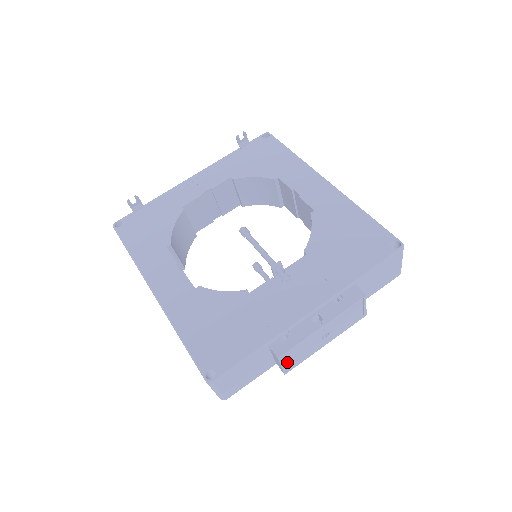
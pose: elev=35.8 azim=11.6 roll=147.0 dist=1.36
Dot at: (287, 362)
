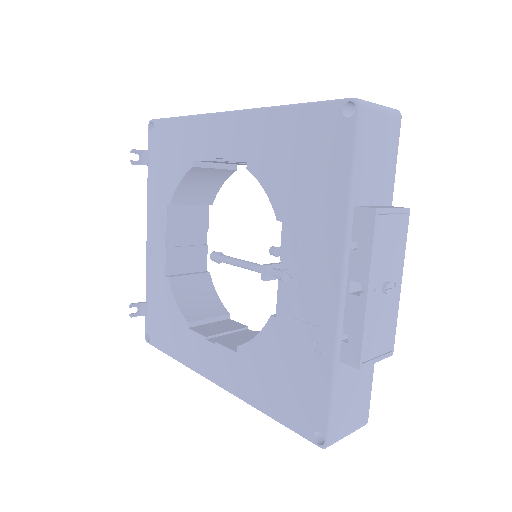
Dot at: (377, 352)
